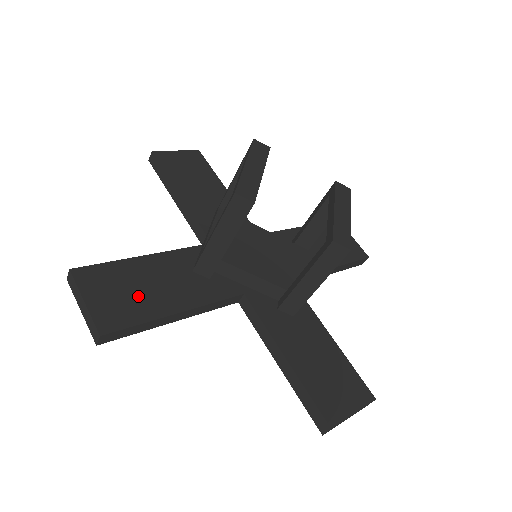
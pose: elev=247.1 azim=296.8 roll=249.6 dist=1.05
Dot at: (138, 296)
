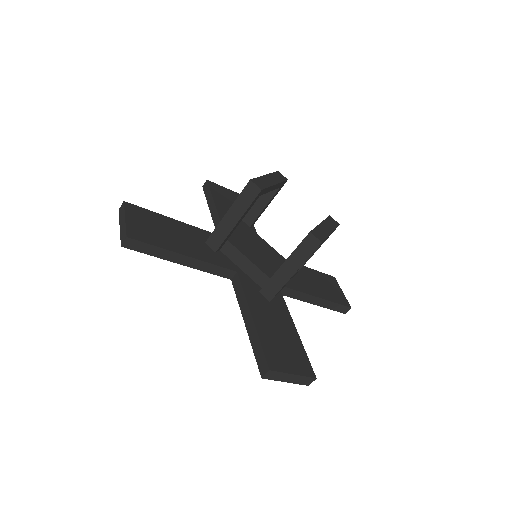
Dot at: (161, 234)
